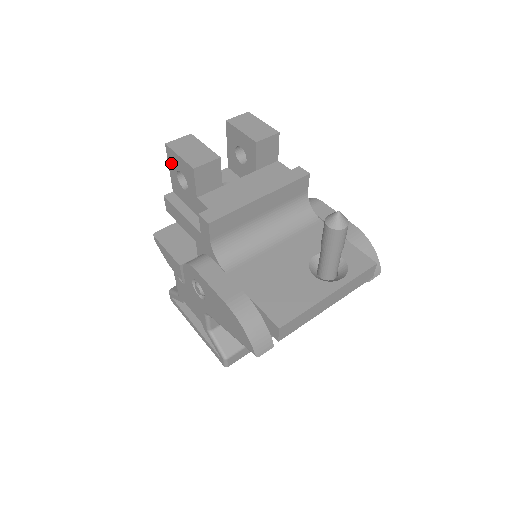
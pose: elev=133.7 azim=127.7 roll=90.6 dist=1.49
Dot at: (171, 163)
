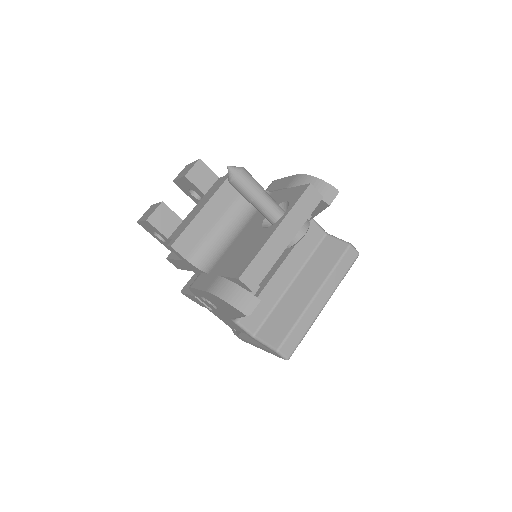
Dot at: (149, 232)
